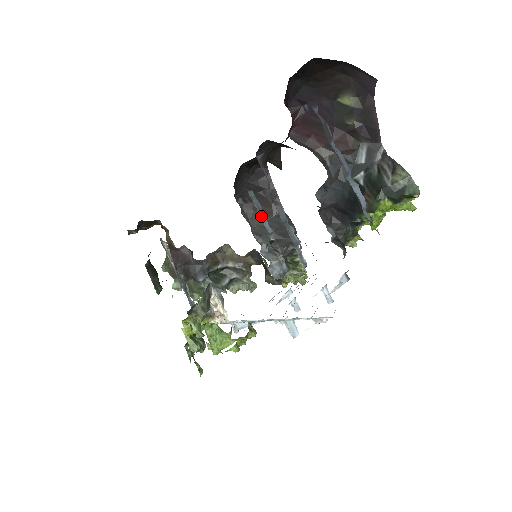
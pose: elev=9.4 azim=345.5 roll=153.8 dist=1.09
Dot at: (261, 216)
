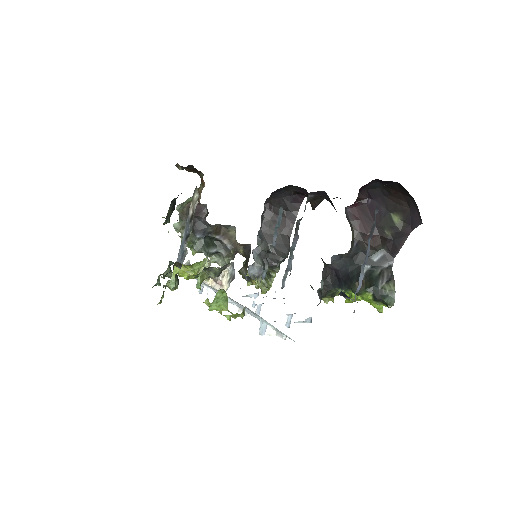
Dot at: (276, 230)
